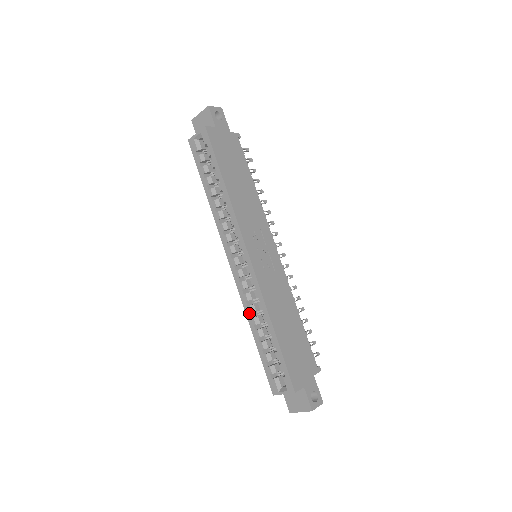
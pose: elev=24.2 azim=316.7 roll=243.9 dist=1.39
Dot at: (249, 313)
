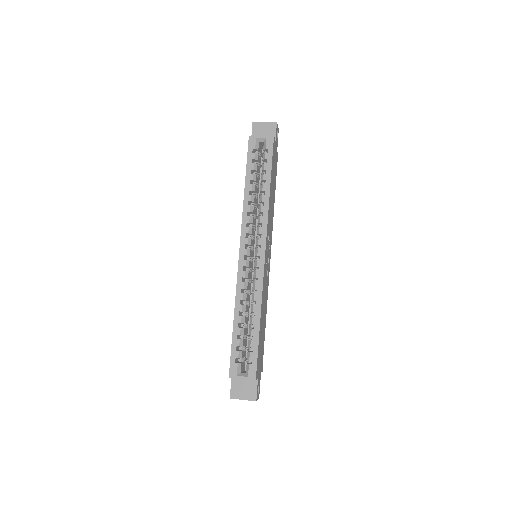
Dot at: (240, 299)
